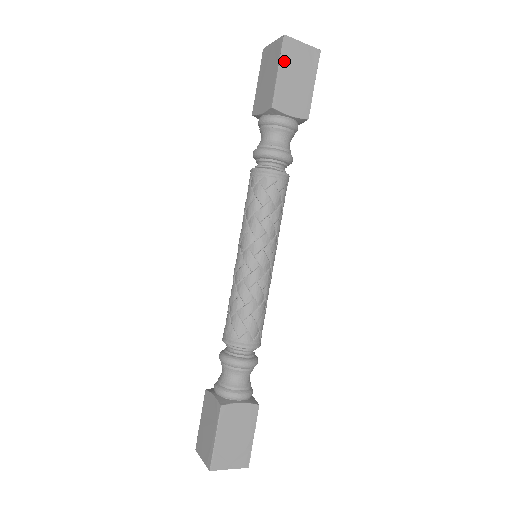
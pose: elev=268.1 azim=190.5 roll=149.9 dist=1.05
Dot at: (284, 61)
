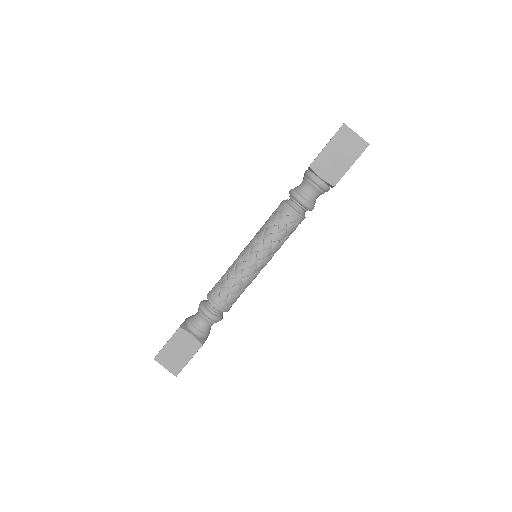
Dot at: occluded
